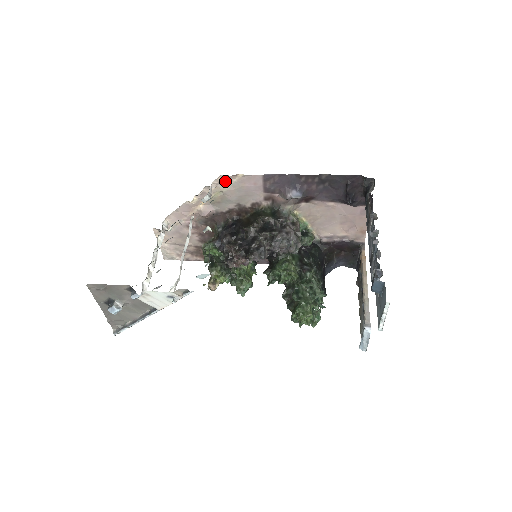
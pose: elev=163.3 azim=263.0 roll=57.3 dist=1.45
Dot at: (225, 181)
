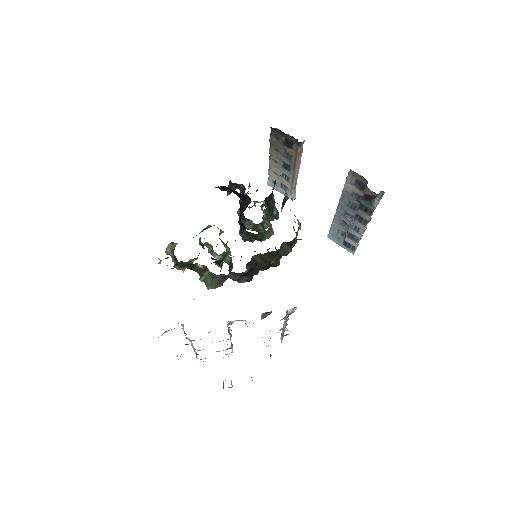
Dot at: occluded
